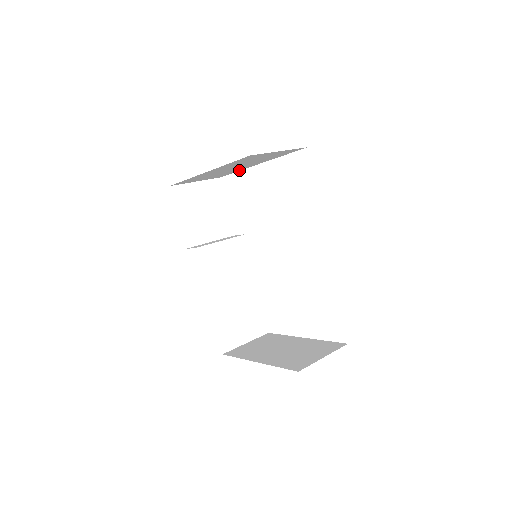
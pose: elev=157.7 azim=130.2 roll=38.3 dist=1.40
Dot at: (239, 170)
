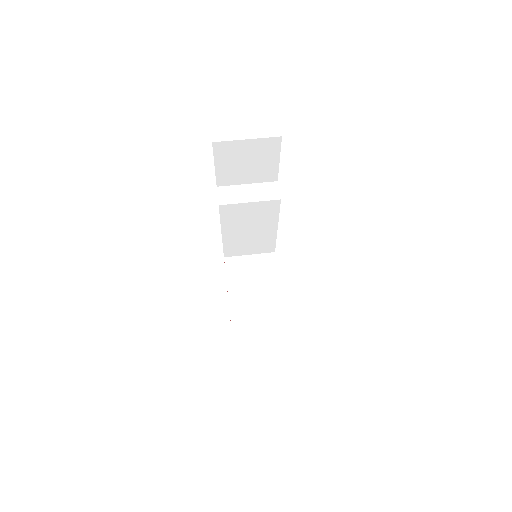
Dot at: occluded
